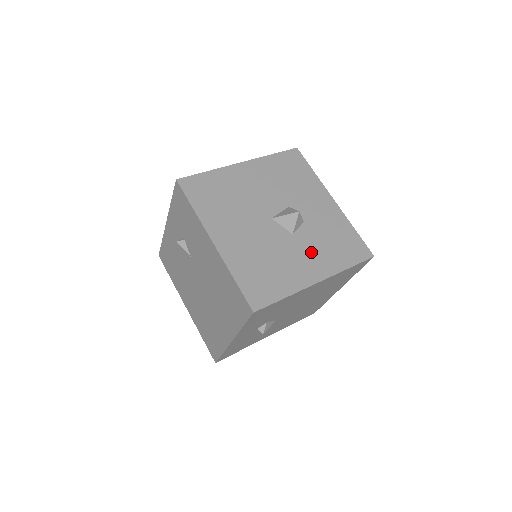
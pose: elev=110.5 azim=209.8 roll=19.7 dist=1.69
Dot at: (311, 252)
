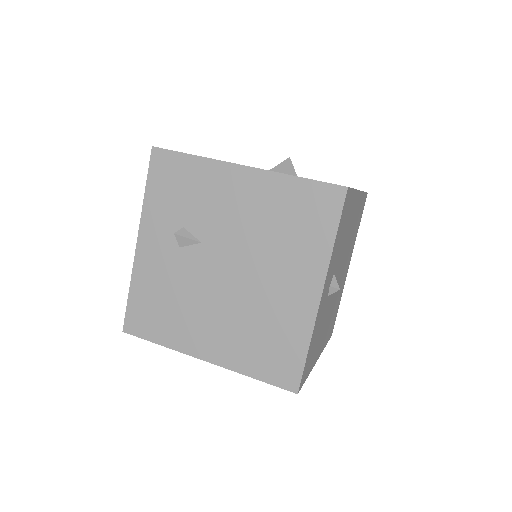
Dot at: occluded
